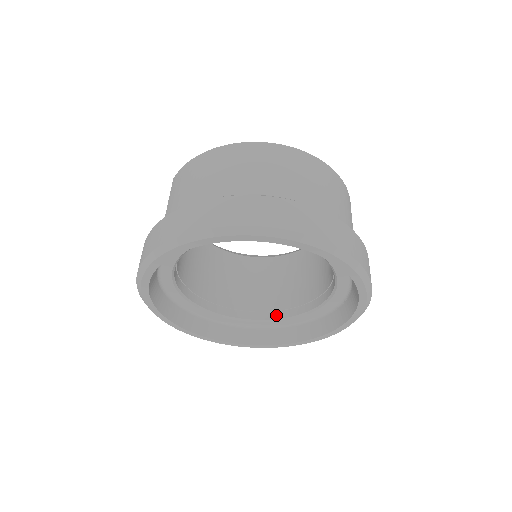
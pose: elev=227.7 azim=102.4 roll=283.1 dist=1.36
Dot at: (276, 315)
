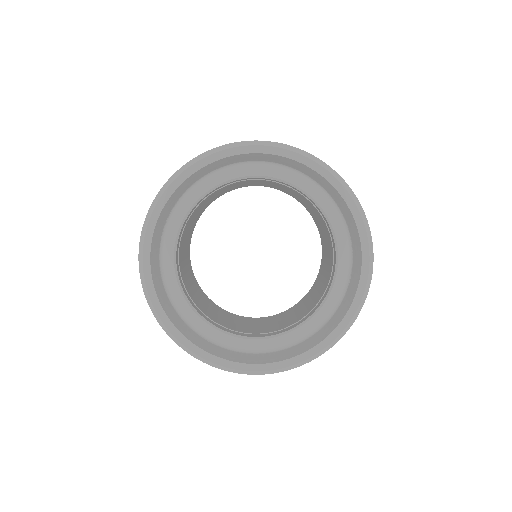
Dot at: (292, 326)
